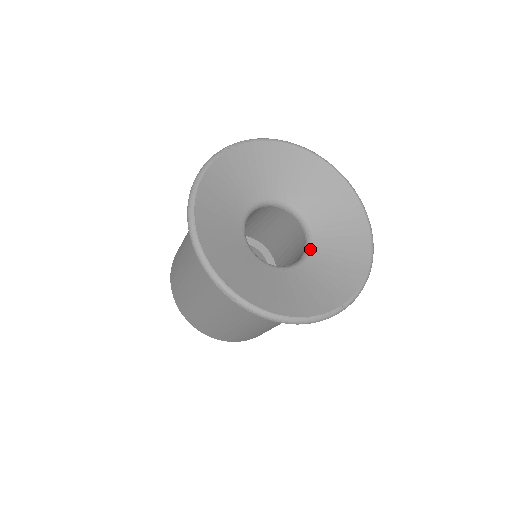
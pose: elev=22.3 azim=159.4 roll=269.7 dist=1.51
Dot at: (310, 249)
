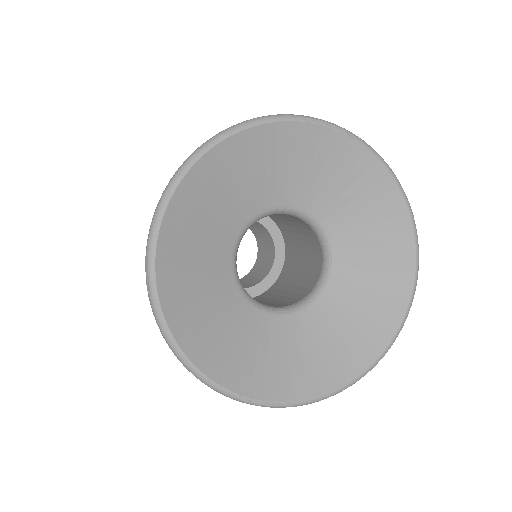
Dot at: (301, 308)
